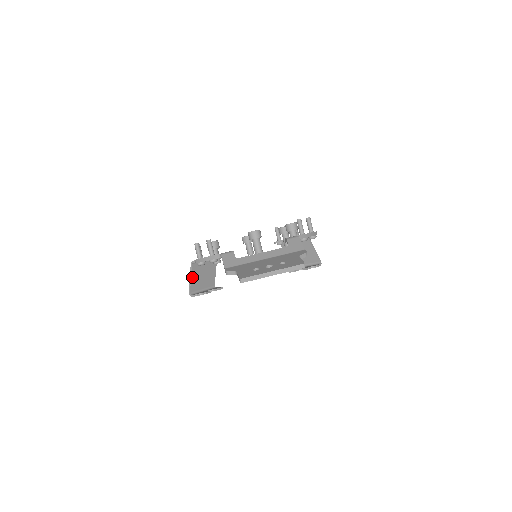
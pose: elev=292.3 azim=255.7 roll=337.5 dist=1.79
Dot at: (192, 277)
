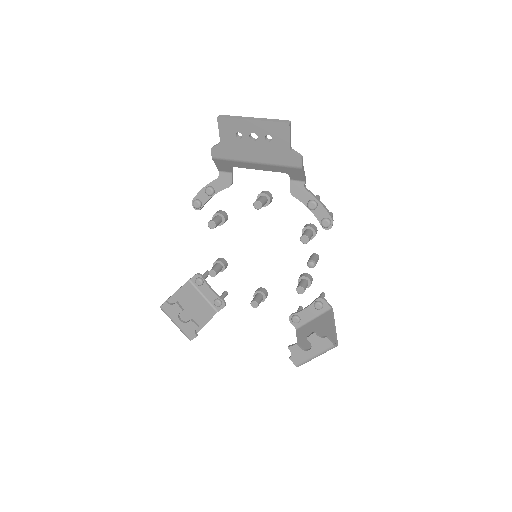
Dot at: (178, 293)
